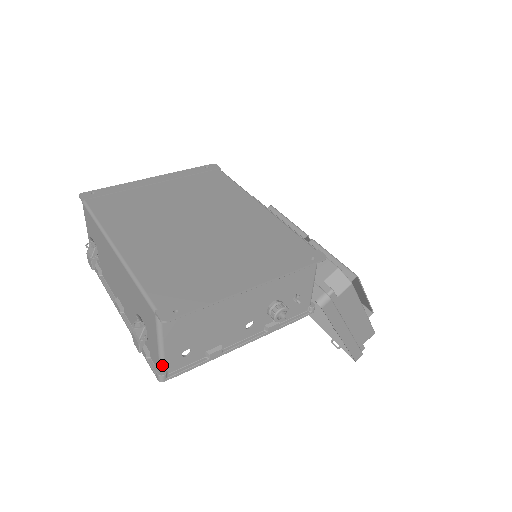
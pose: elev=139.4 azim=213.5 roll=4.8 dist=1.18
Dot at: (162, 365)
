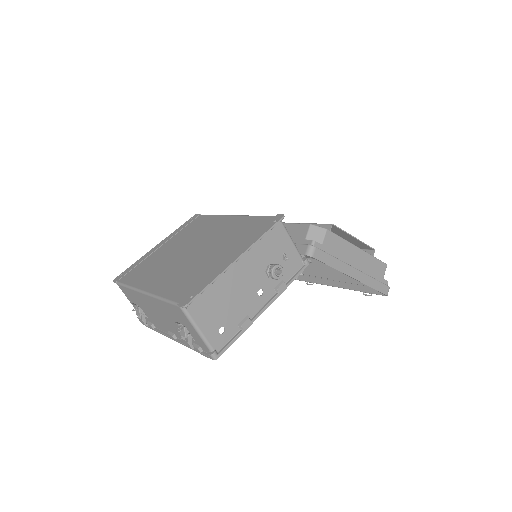
Dot at: (209, 346)
